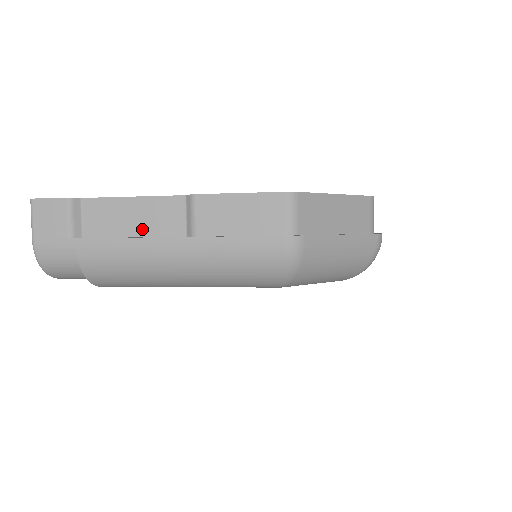
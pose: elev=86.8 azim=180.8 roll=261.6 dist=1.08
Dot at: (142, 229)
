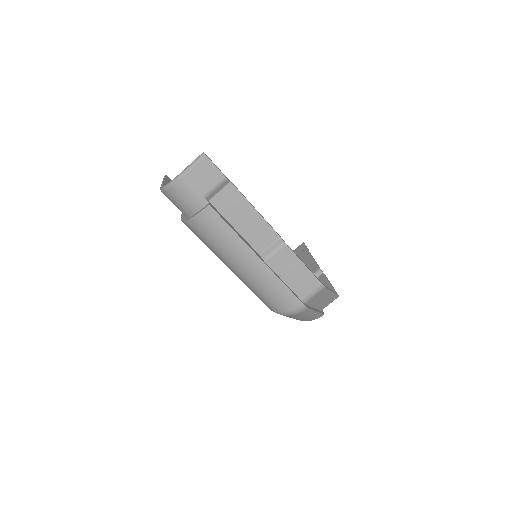
Dot at: (243, 229)
